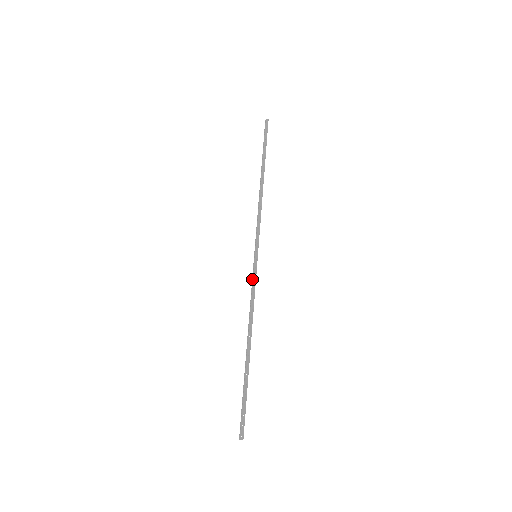
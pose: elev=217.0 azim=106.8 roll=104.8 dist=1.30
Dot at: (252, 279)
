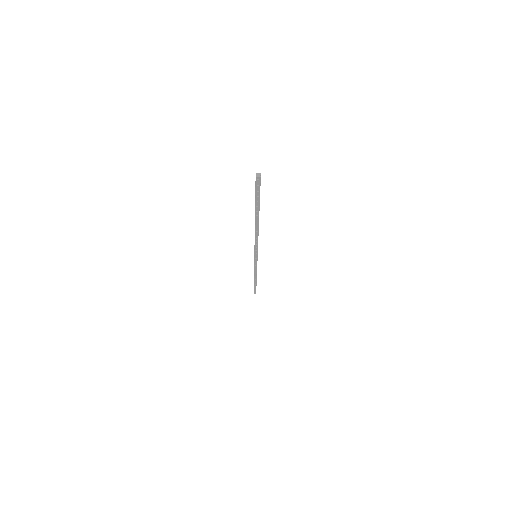
Dot at: (254, 249)
